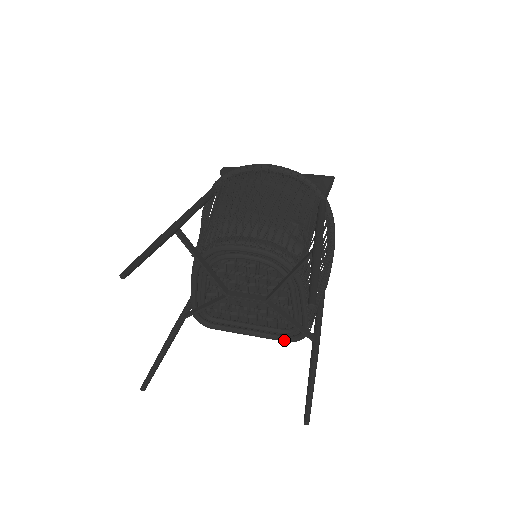
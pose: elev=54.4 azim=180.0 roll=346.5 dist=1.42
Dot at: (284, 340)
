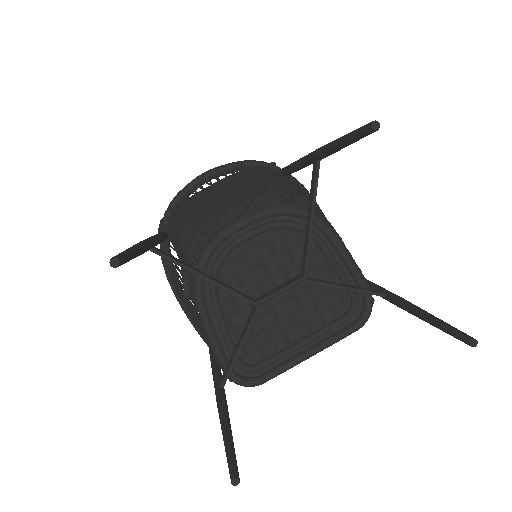
Dot at: (353, 329)
